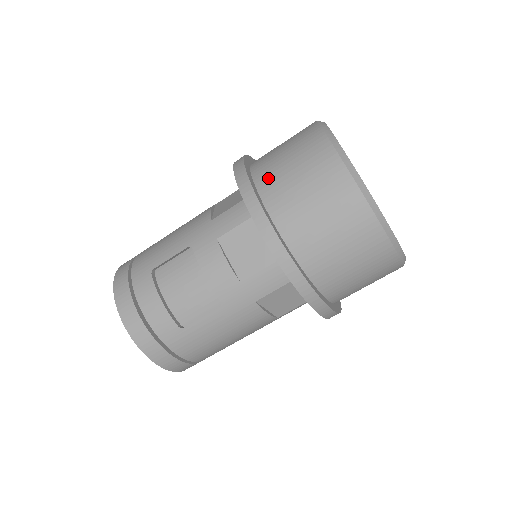
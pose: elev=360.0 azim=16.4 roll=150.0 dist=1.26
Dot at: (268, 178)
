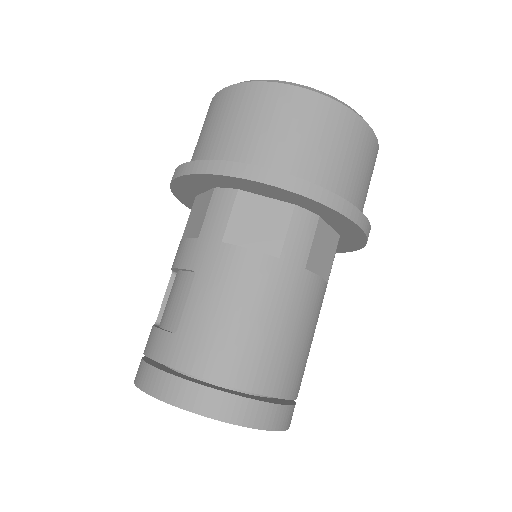
Dot at: occluded
